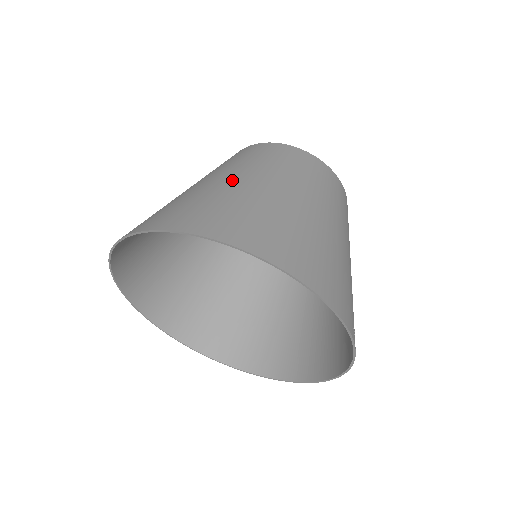
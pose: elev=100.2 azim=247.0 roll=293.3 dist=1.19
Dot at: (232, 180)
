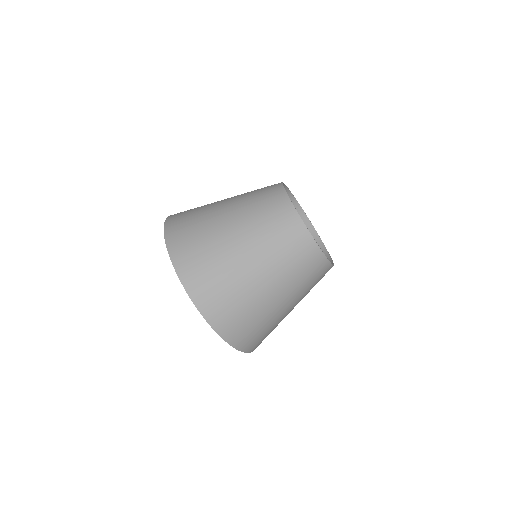
Dot at: (254, 271)
